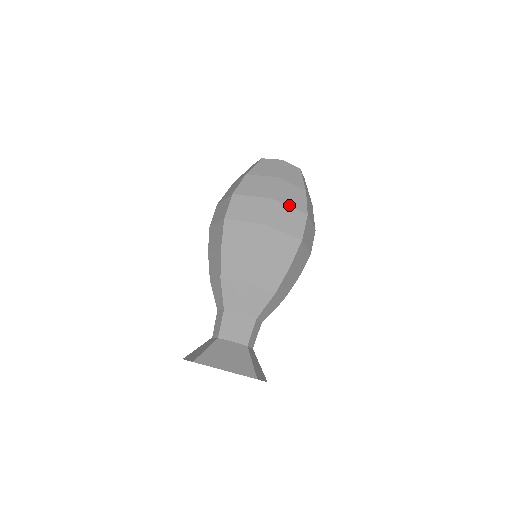
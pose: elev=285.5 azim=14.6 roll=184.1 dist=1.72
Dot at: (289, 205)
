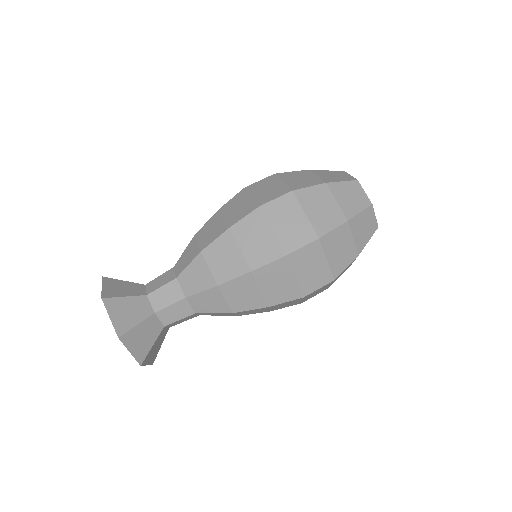
Dot at: (306, 212)
